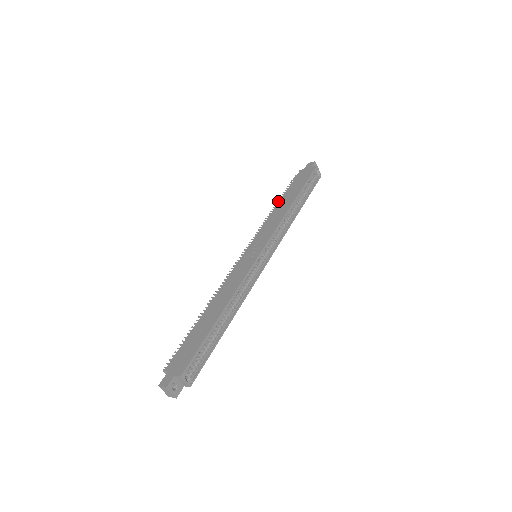
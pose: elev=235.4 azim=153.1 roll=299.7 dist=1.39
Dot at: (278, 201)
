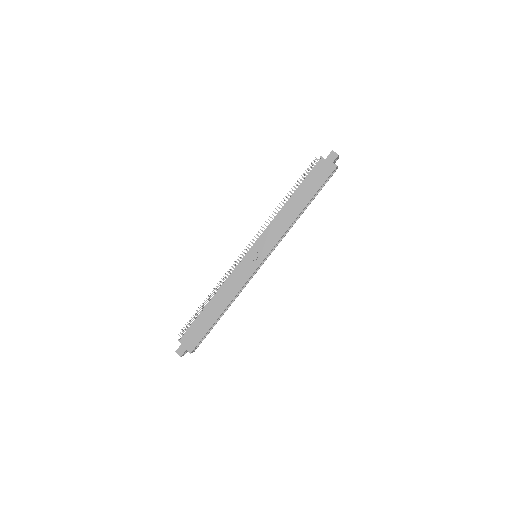
Dot at: occluded
